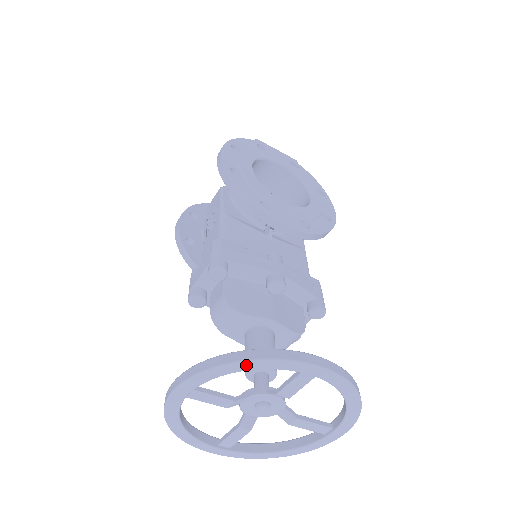
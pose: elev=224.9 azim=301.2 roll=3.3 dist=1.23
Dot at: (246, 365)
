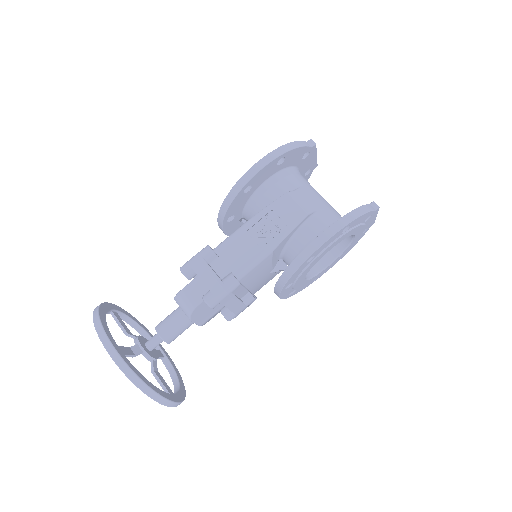
Dot at: (148, 394)
